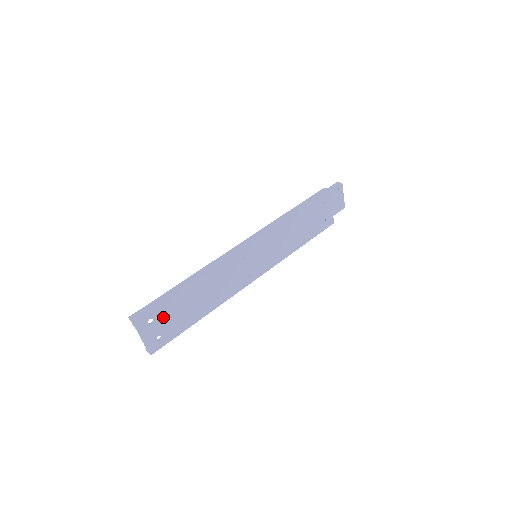
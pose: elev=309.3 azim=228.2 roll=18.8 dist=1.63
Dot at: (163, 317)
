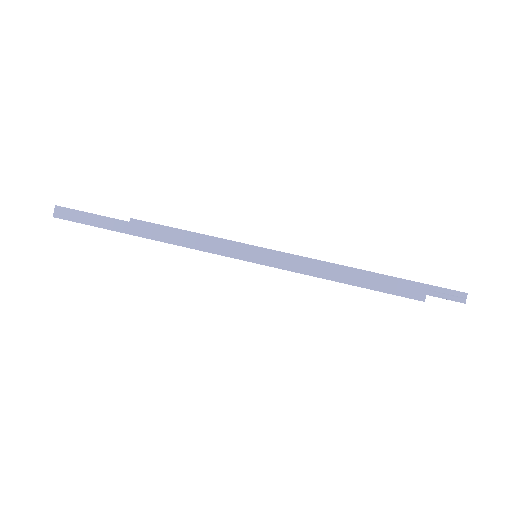
Dot at: occluded
